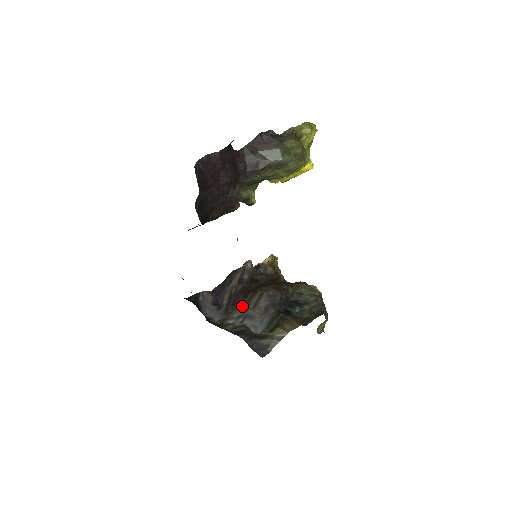
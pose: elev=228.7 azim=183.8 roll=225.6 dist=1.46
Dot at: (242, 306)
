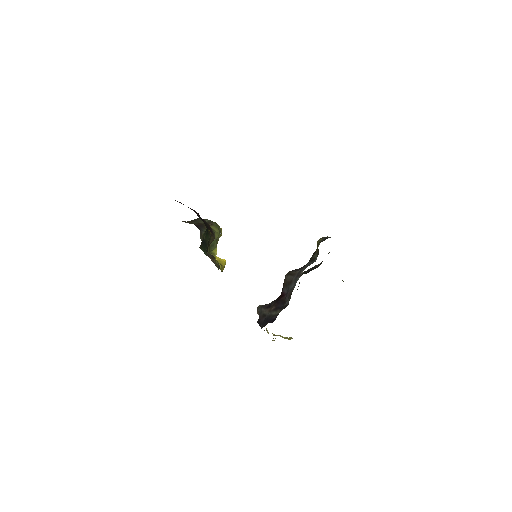
Dot at: (288, 287)
